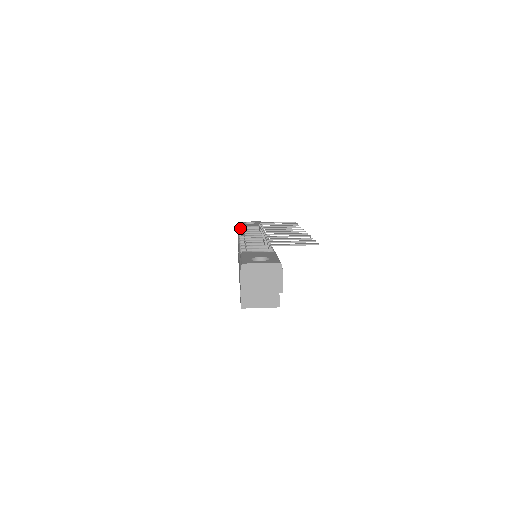
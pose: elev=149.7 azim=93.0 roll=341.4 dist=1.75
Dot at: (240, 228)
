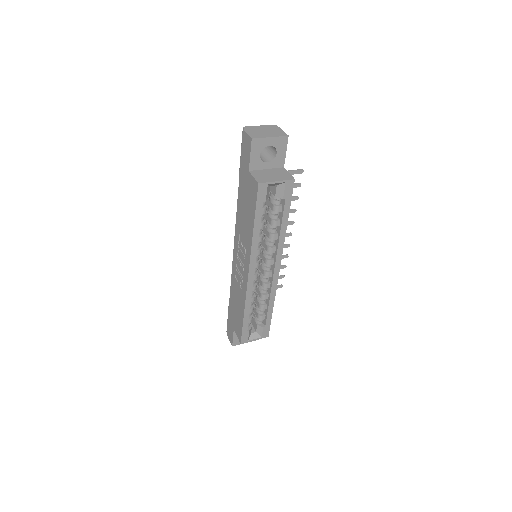
Dot at: occluded
